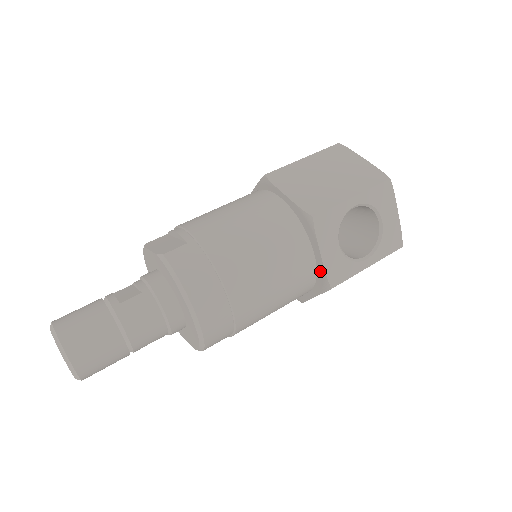
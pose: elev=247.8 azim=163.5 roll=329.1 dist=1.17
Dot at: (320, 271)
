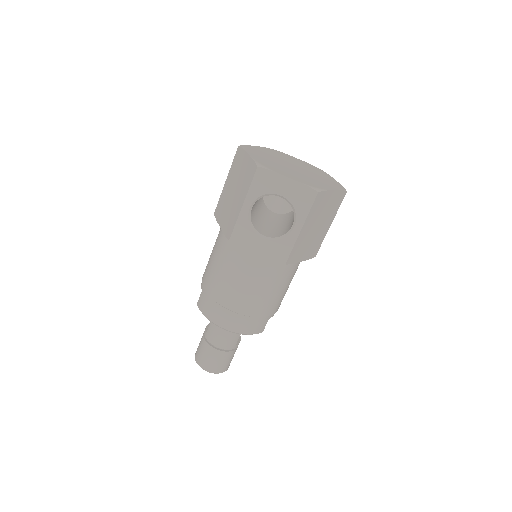
Dot at: occluded
